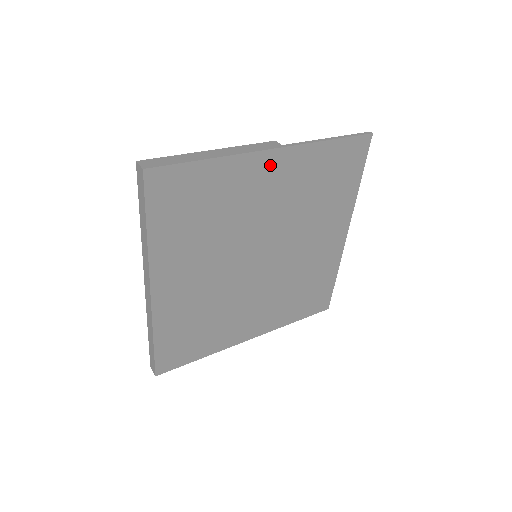
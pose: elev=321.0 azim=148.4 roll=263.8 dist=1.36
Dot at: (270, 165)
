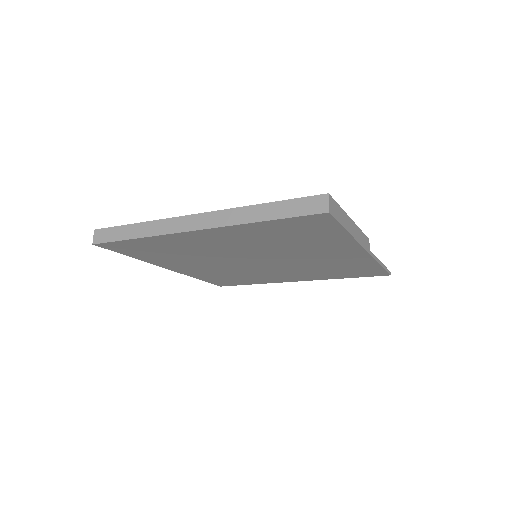
Dot at: (351, 252)
